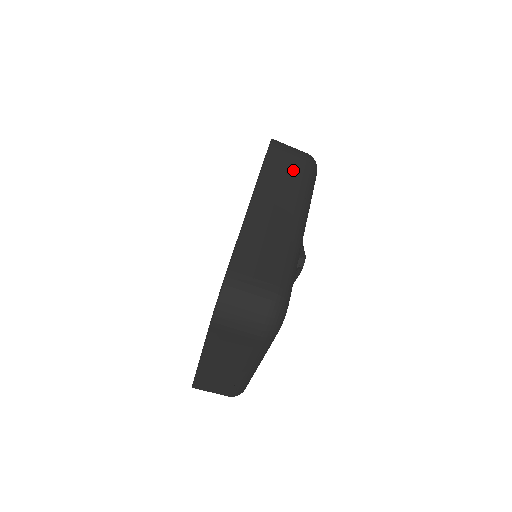
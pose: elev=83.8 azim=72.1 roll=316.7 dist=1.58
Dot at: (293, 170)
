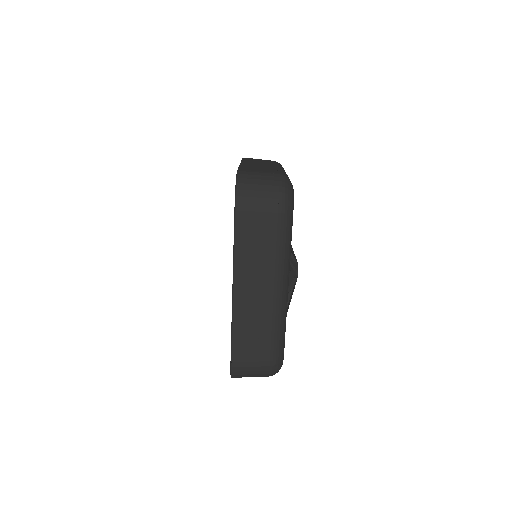
Dot at: (265, 234)
